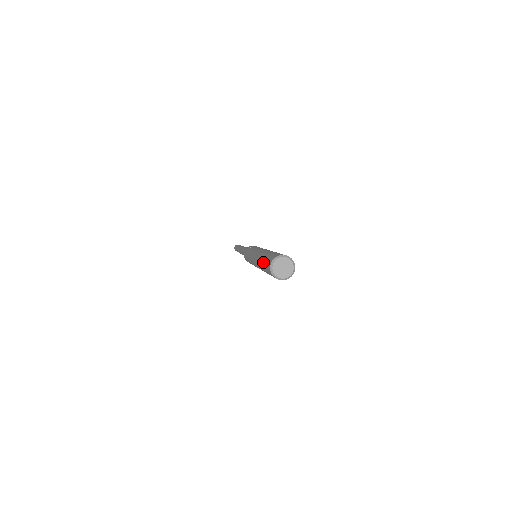
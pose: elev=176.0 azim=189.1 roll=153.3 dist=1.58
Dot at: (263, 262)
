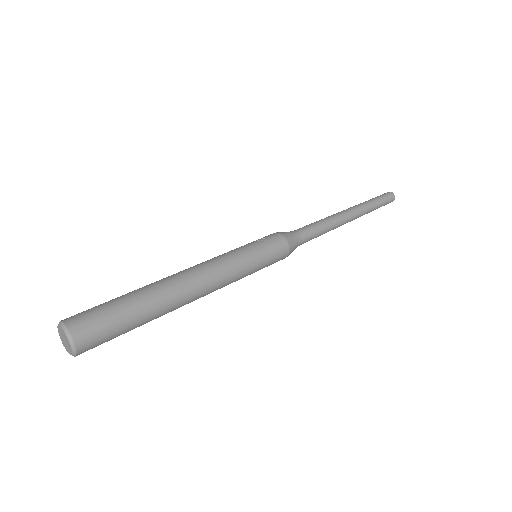
Dot at: occluded
